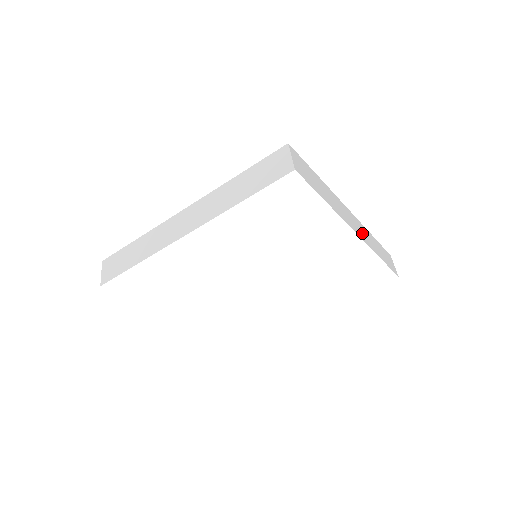
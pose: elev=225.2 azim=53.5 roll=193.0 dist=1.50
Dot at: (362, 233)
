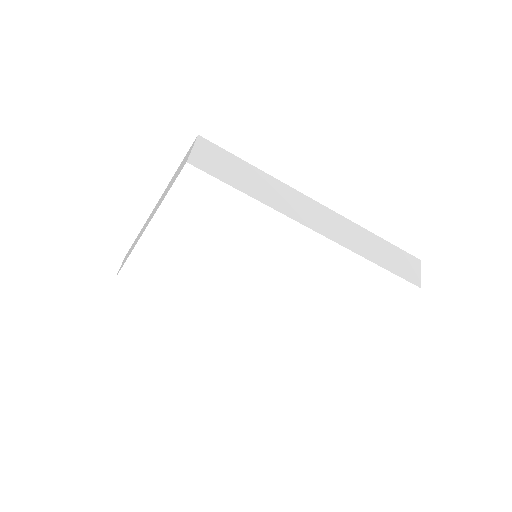
Dot at: (337, 231)
